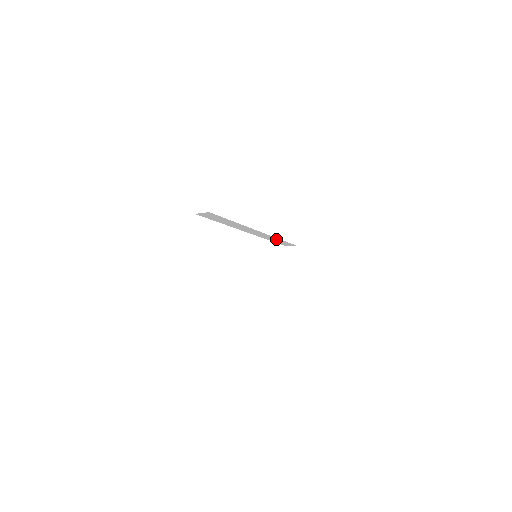
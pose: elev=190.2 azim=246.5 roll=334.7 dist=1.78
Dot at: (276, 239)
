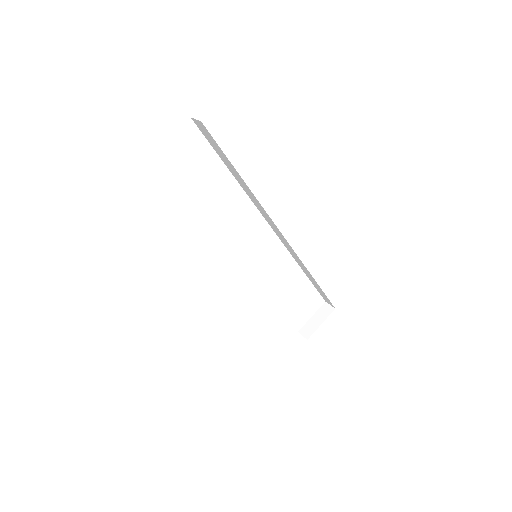
Dot at: (307, 271)
